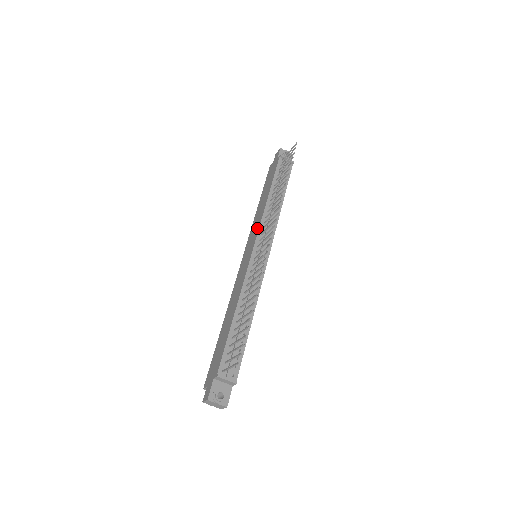
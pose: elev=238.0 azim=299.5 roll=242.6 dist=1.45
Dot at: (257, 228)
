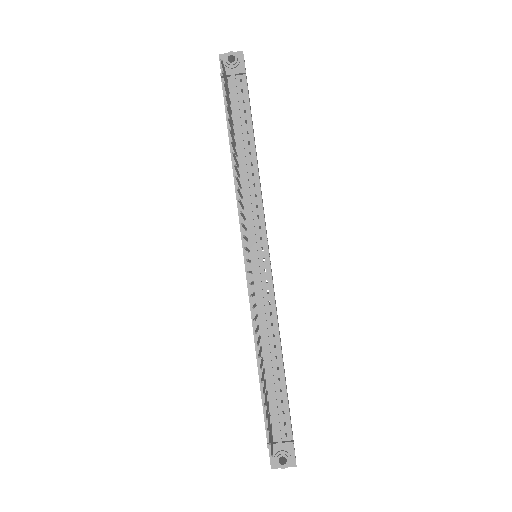
Dot at: occluded
